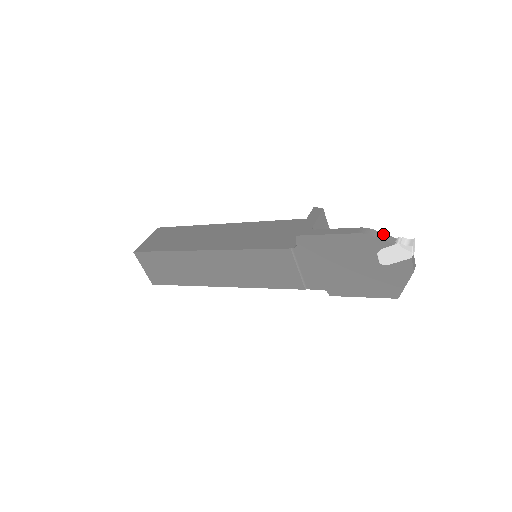
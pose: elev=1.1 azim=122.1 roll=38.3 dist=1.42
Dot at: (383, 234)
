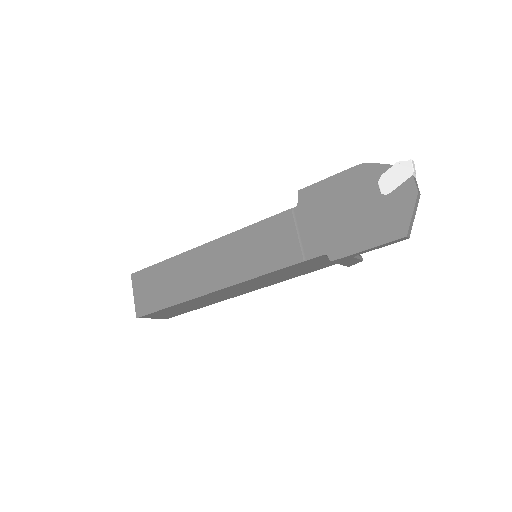
Dot at: occluded
